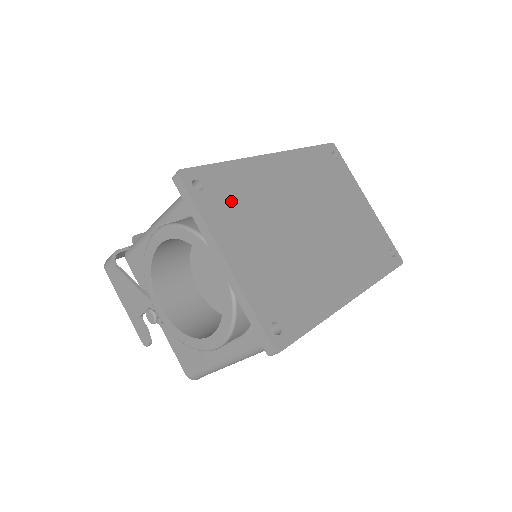
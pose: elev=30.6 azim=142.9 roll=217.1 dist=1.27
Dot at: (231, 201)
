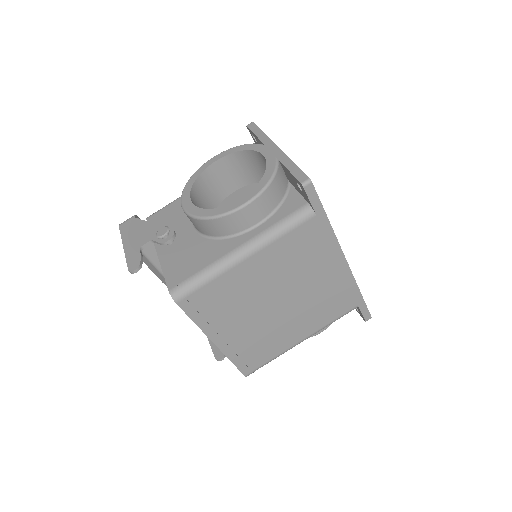
Dot at: occluded
